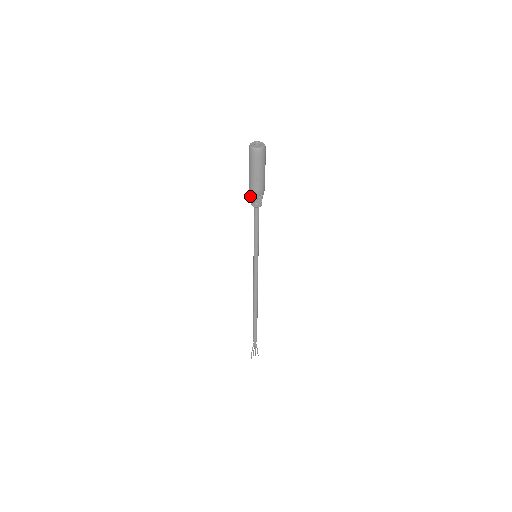
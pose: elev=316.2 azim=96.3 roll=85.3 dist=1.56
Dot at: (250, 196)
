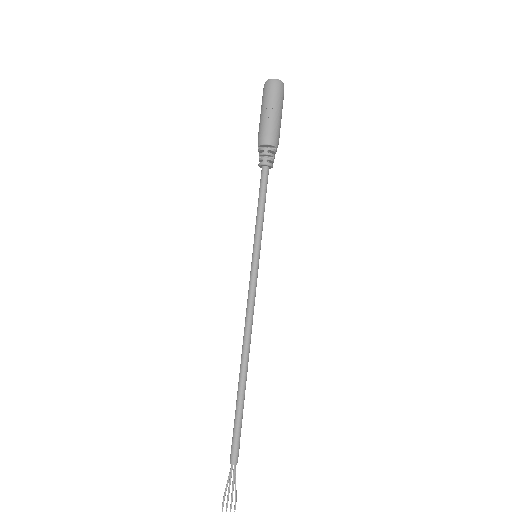
Dot at: (258, 150)
